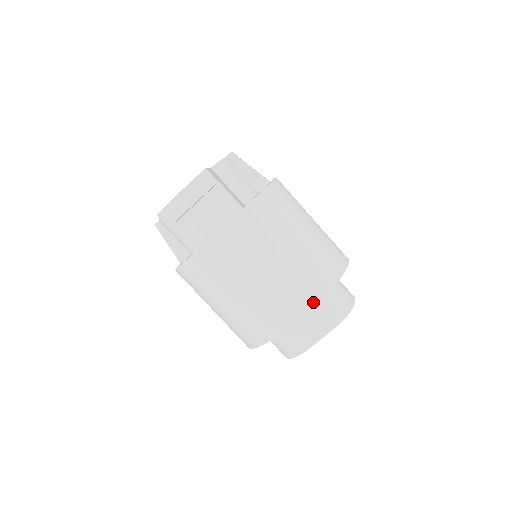
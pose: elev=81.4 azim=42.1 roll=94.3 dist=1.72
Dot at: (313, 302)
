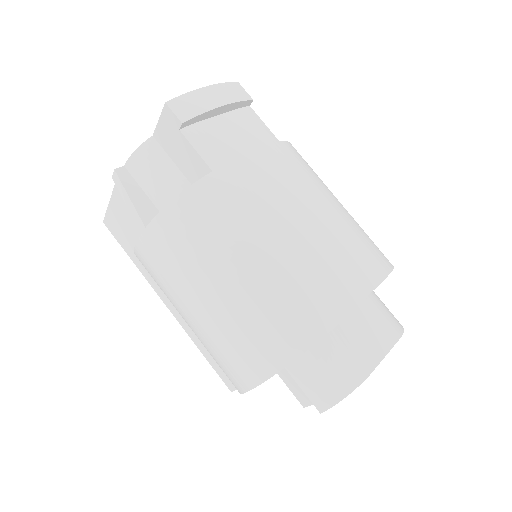
Dot at: (380, 276)
